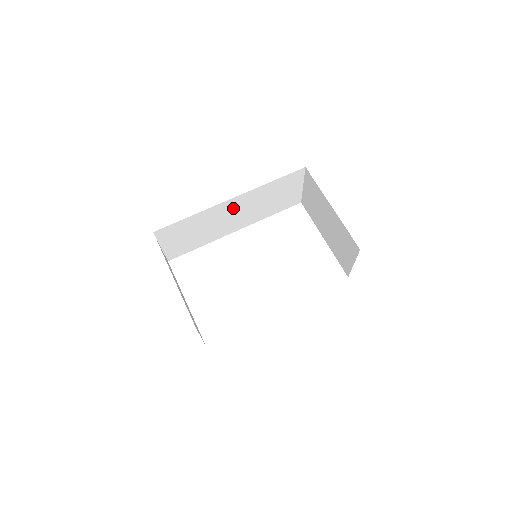
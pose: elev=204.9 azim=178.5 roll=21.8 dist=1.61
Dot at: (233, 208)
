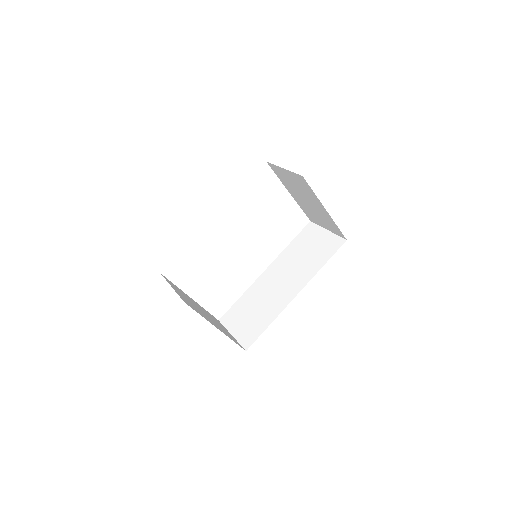
Dot at: occluded
